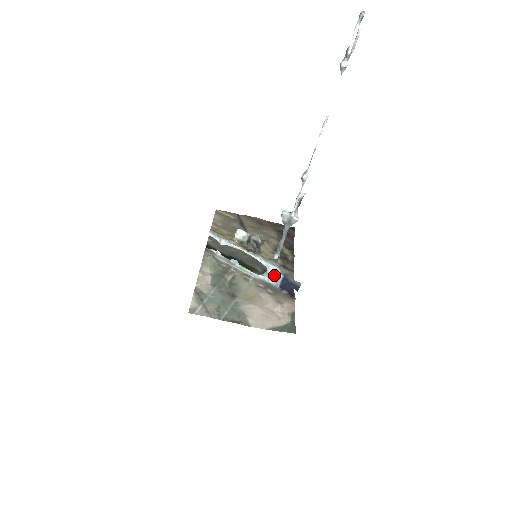
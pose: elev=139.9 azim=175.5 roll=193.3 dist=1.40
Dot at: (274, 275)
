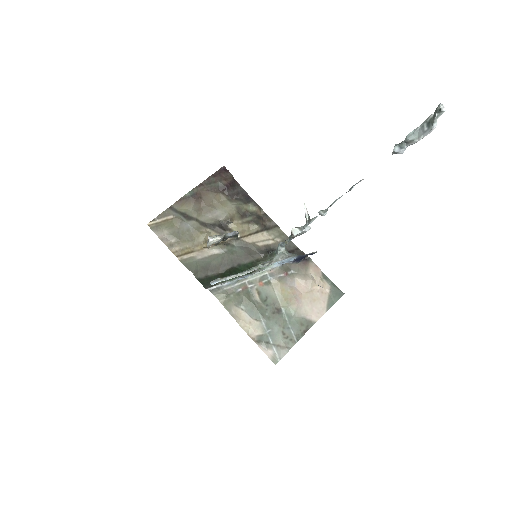
Dot at: (287, 261)
